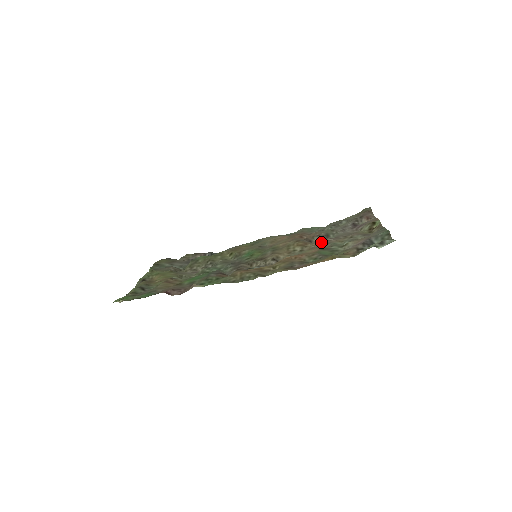
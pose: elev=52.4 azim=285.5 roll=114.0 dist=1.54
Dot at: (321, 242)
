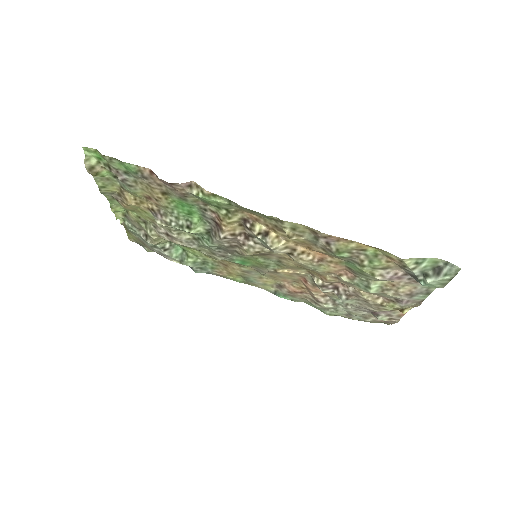
Dot at: (340, 281)
